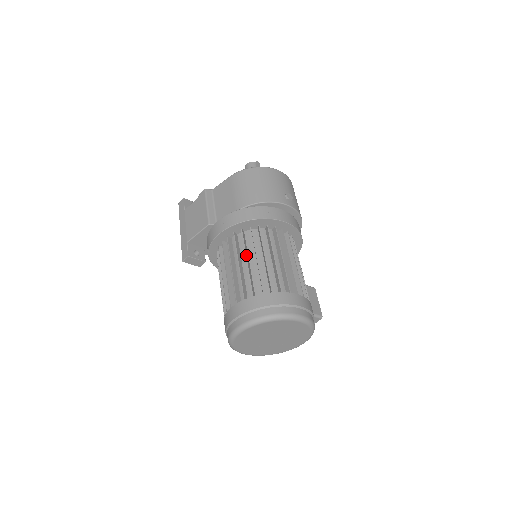
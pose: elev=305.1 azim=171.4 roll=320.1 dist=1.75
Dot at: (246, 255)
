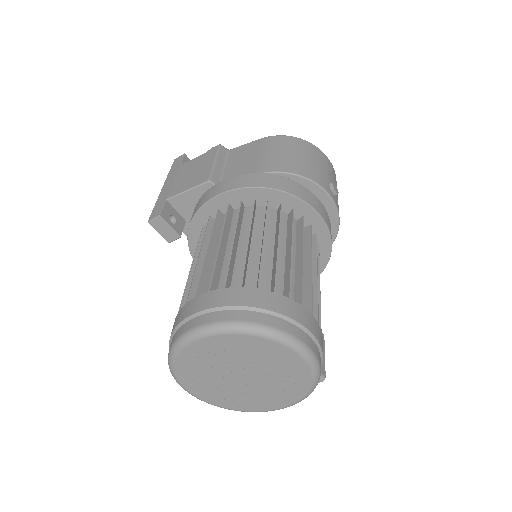
Dot at: (250, 231)
